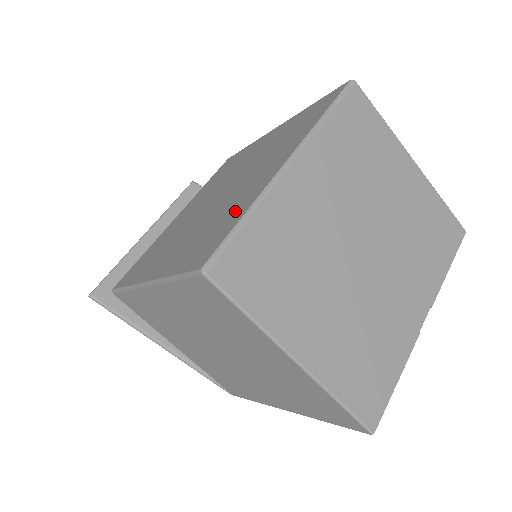
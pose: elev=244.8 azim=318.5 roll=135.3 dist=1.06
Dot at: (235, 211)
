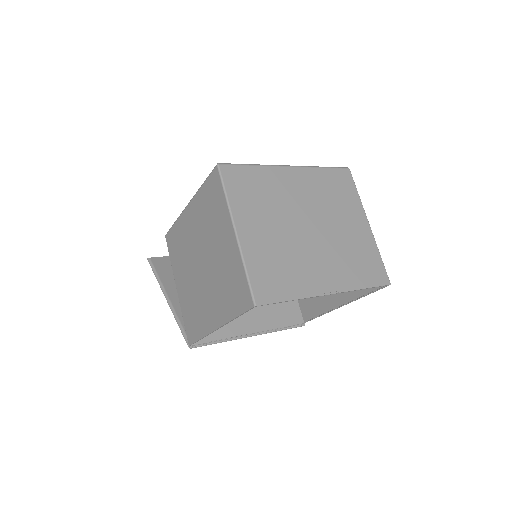
Dot at: occluded
